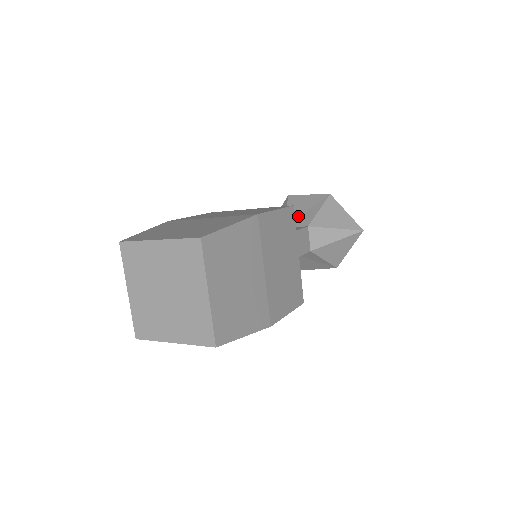
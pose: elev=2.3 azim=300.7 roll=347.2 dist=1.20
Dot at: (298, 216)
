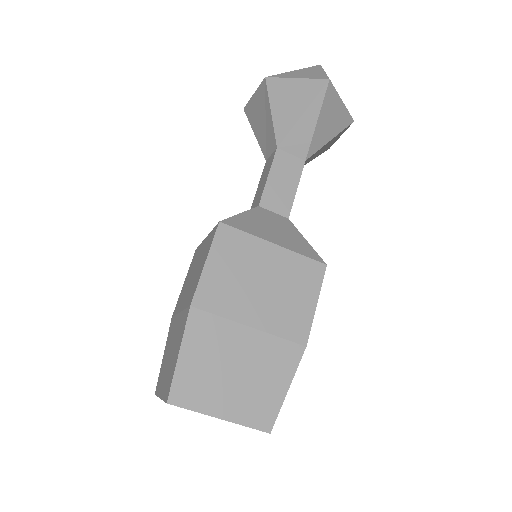
Dot at: (264, 136)
